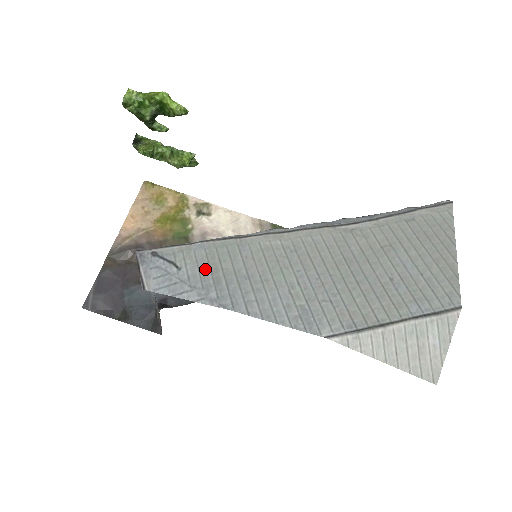
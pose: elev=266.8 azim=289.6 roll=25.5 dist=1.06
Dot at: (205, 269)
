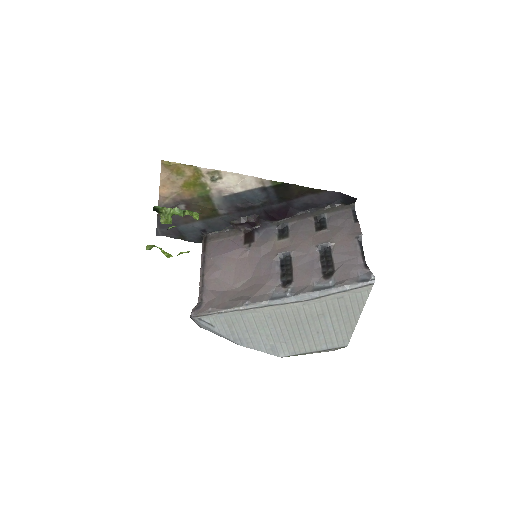
Dot at: (226, 327)
